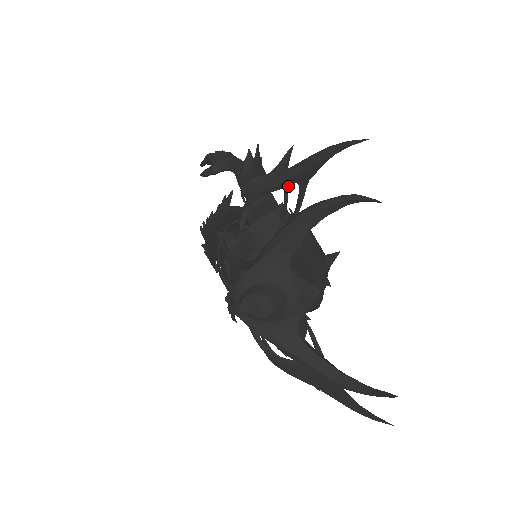
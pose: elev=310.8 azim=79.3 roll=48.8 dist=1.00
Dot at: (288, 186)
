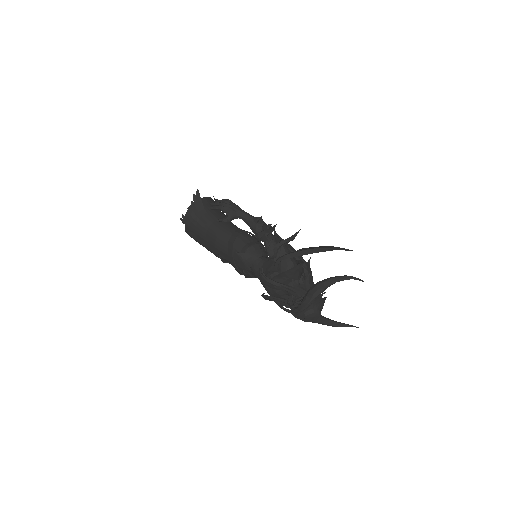
Dot at: occluded
